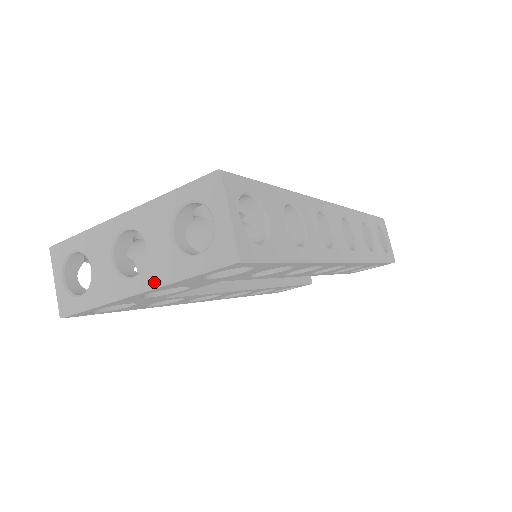
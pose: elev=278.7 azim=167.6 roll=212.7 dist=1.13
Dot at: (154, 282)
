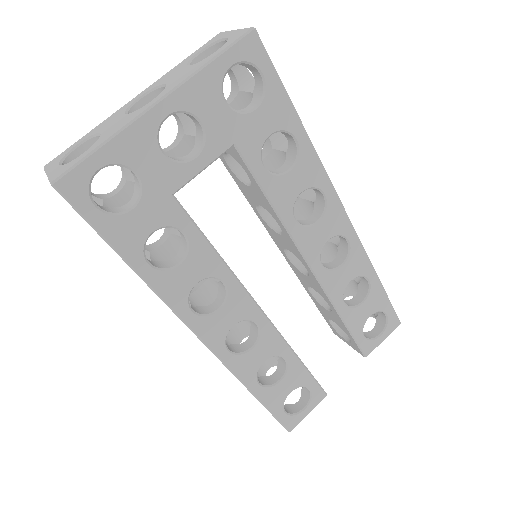
Dot at: (177, 84)
